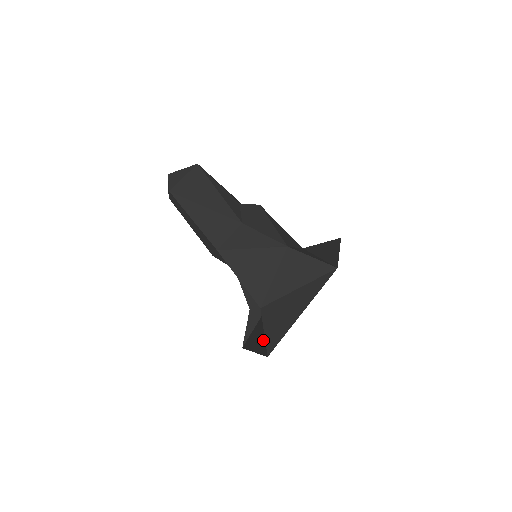
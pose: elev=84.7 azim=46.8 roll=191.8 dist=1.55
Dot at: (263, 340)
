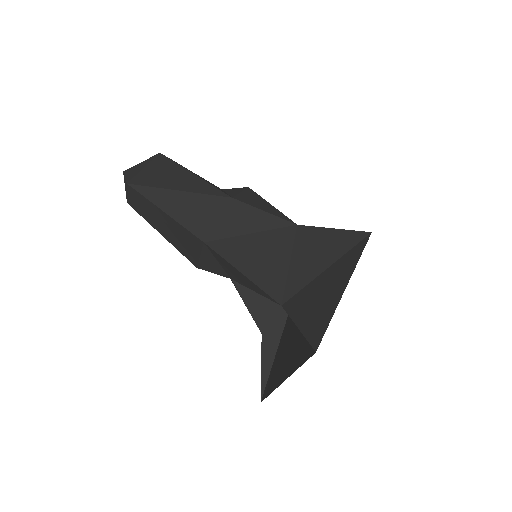
Dot at: (296, 351)
